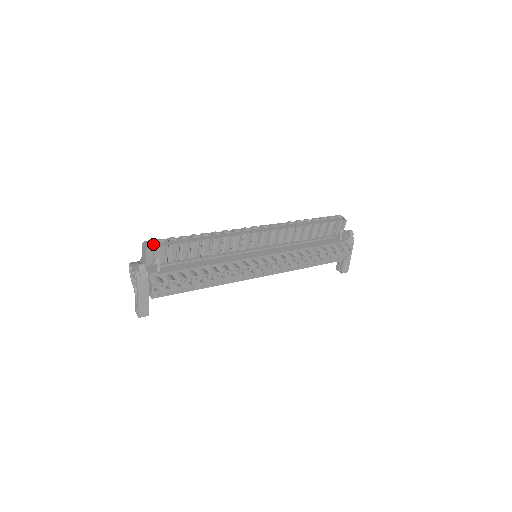
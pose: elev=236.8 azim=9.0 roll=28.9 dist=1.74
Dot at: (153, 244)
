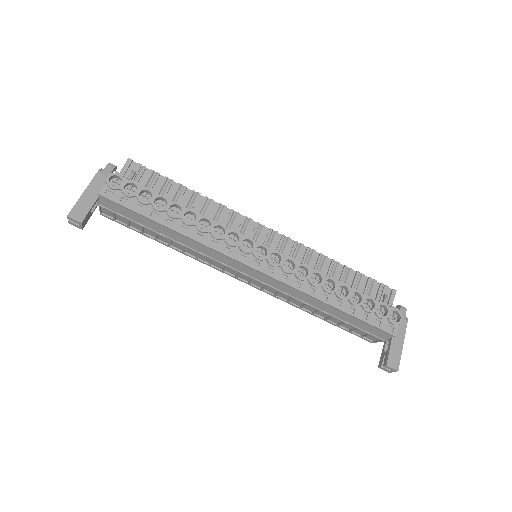
Dot at: occluded
